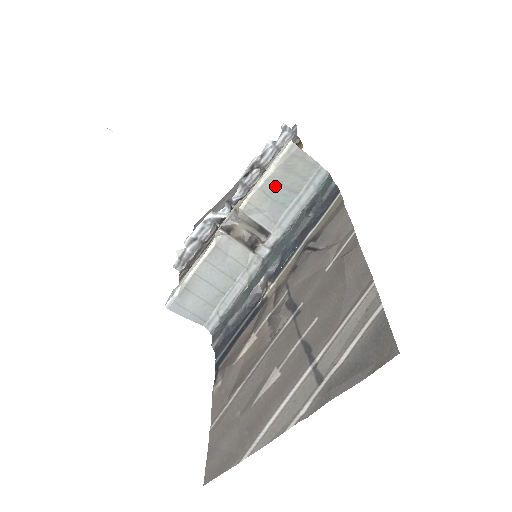
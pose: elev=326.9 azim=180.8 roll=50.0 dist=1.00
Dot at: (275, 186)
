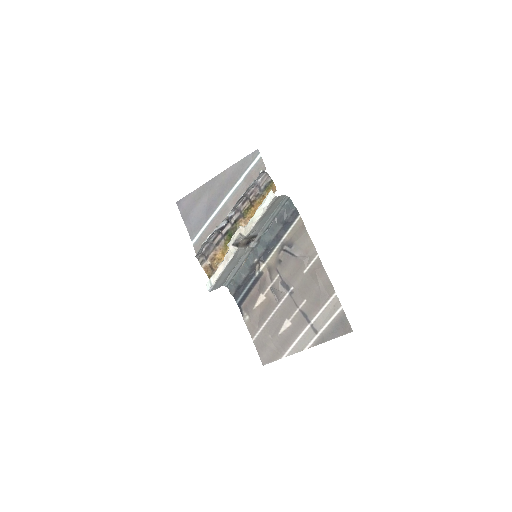
Dot at: (263, 217)
